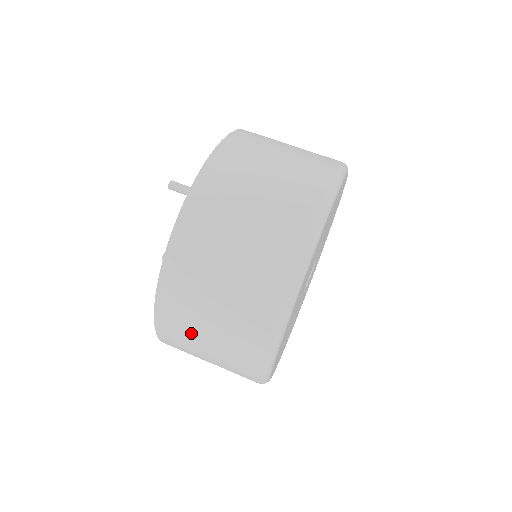
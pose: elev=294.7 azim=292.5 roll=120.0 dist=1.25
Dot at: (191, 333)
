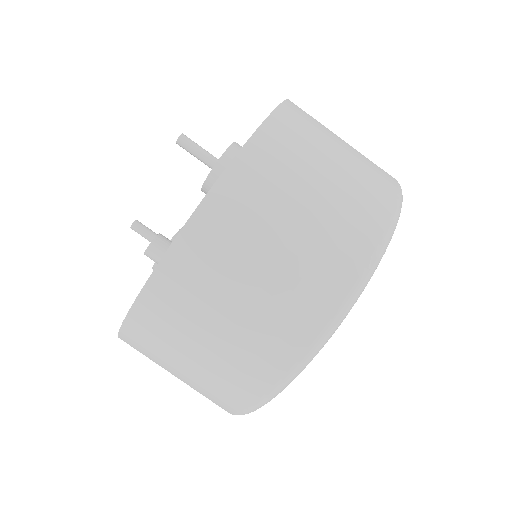
Dot at: (178, 339)
